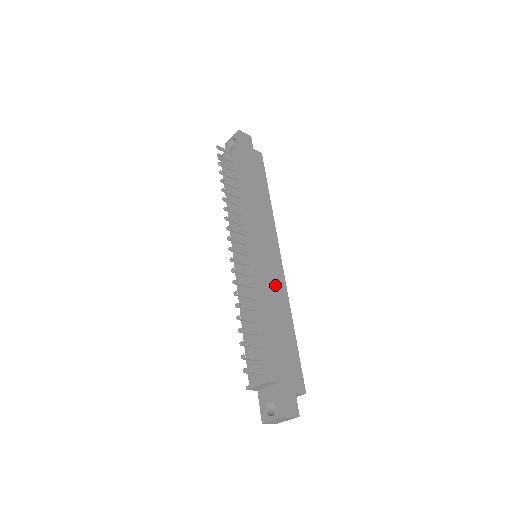
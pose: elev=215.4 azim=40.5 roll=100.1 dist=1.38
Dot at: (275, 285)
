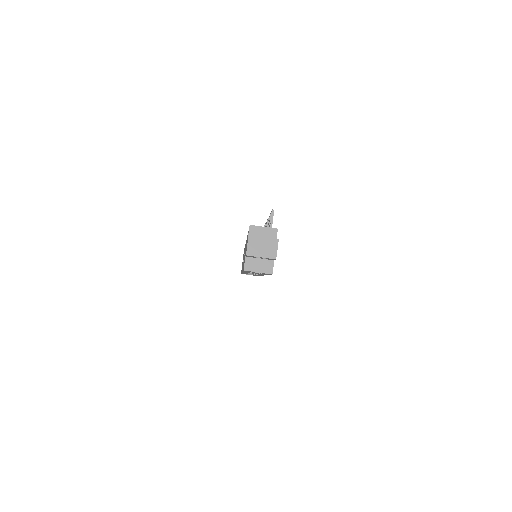
Dot at: occluded
